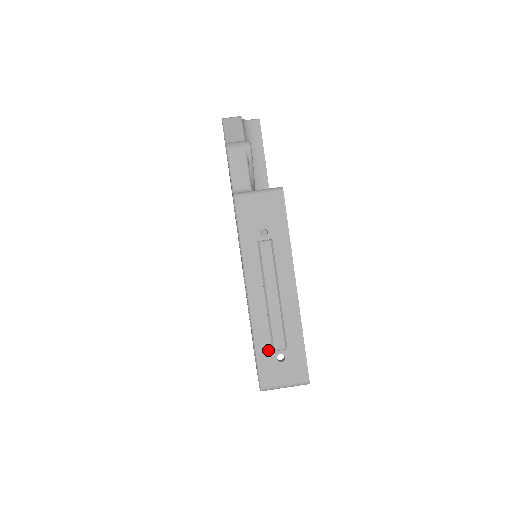
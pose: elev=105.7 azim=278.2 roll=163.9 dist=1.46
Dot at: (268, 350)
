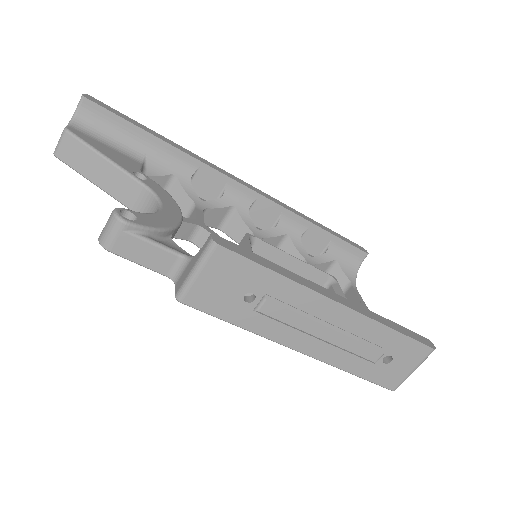
Dot at: (369, 366)
